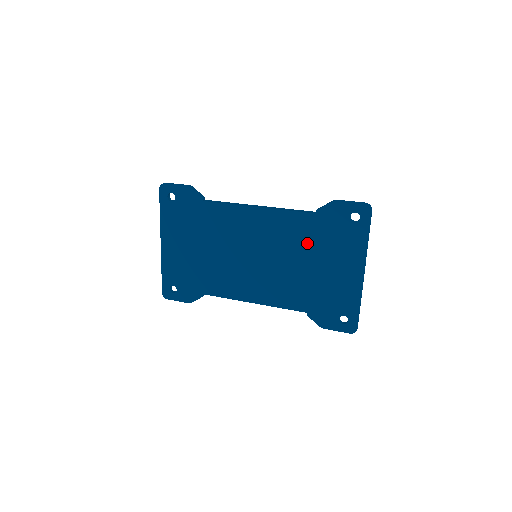
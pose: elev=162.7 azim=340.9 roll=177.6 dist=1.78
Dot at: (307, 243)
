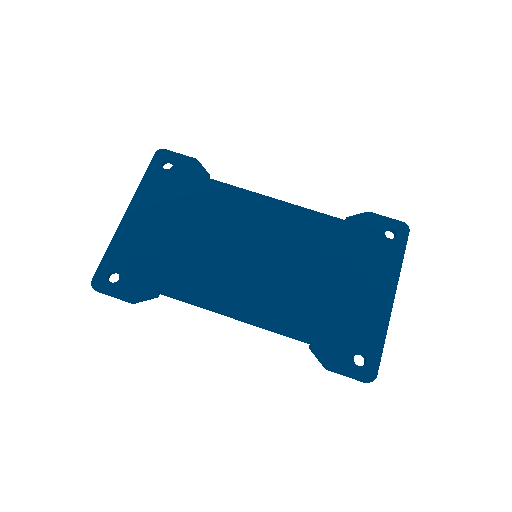
Dot at: (329, 251)
